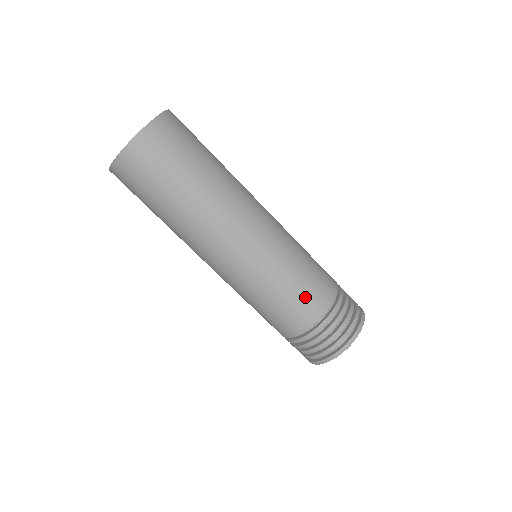
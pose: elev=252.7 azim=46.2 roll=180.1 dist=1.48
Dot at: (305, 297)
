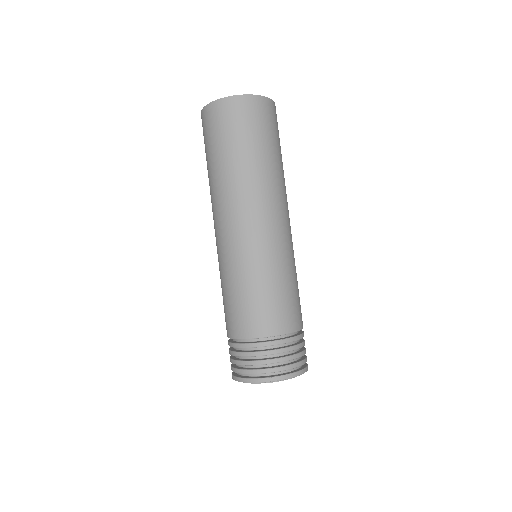
Dot at: (275, 308)
